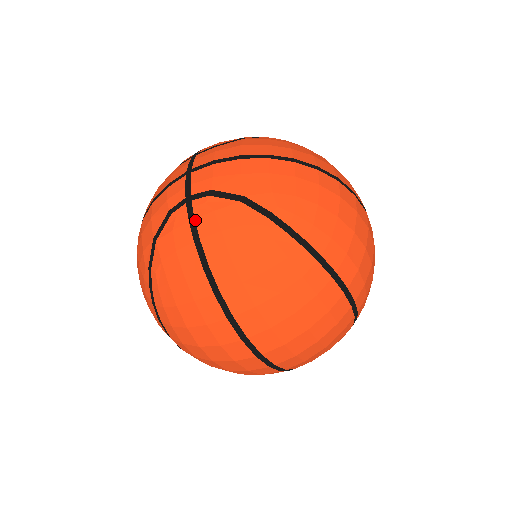
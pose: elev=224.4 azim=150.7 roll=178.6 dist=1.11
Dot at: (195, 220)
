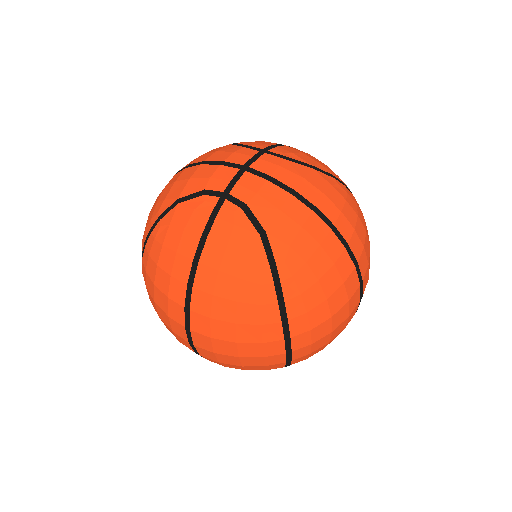
Dot at: (215, 219)
